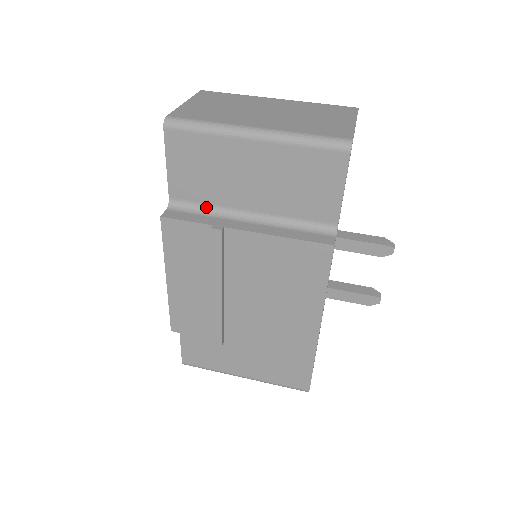
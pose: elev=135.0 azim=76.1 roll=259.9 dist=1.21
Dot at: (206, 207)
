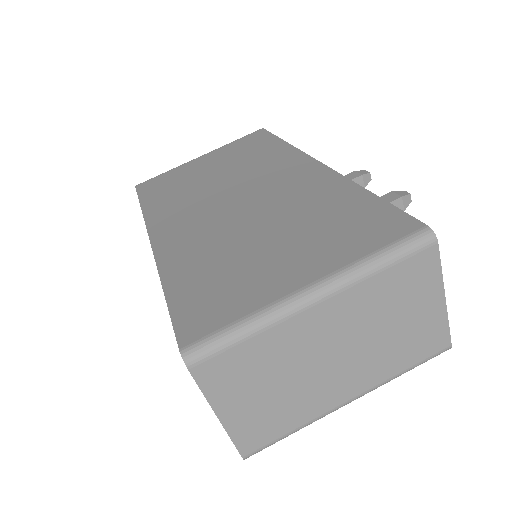
Dot at: occluded
